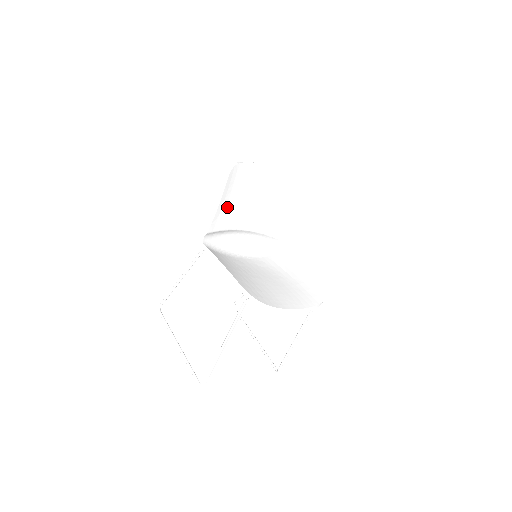
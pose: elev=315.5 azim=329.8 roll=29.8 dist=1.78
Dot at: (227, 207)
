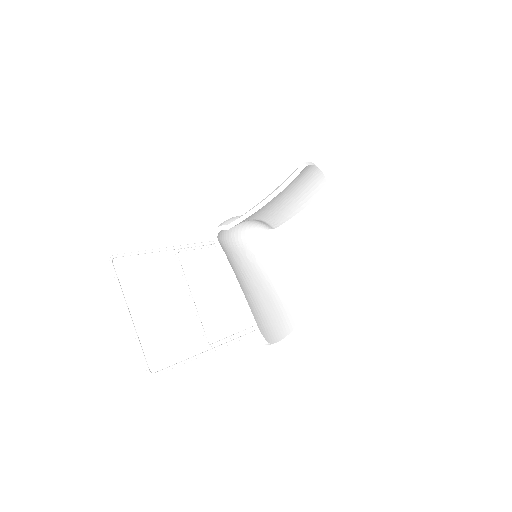
Dot at: occluded
